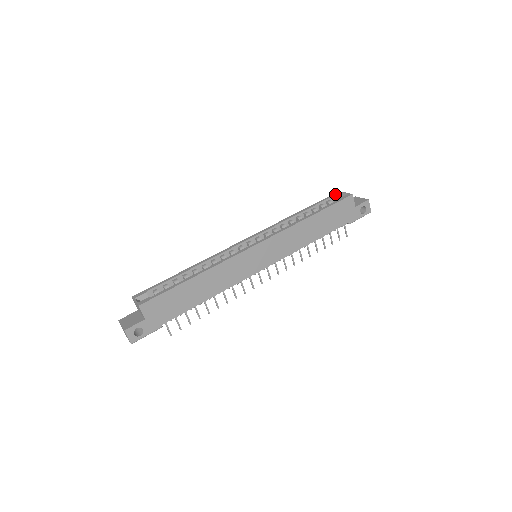
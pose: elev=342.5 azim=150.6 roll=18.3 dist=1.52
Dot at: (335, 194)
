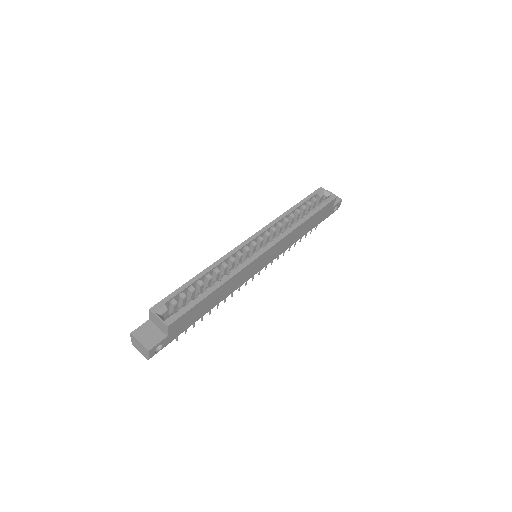
Dot at: (319, 191)
